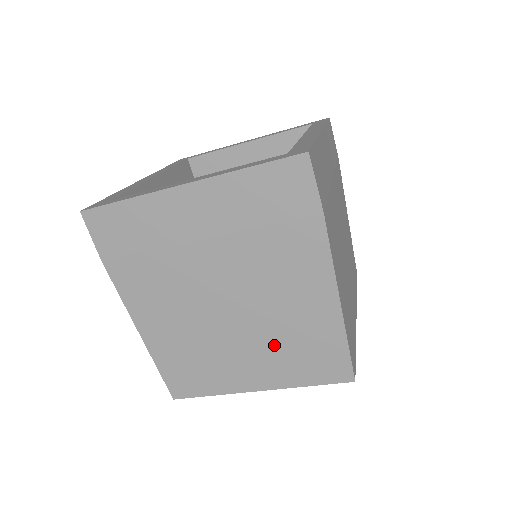
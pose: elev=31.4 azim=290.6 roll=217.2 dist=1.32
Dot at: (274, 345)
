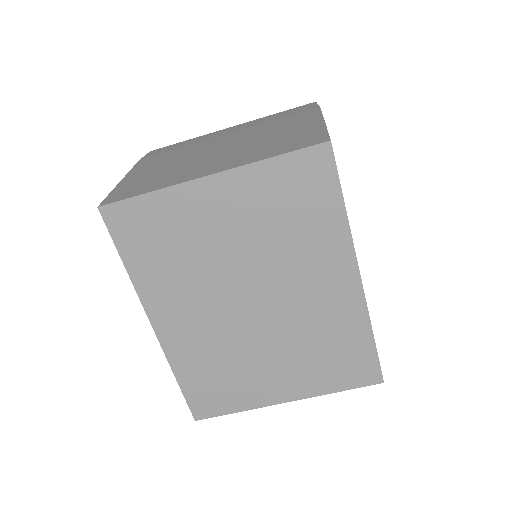
Dot at: (250, 149)
